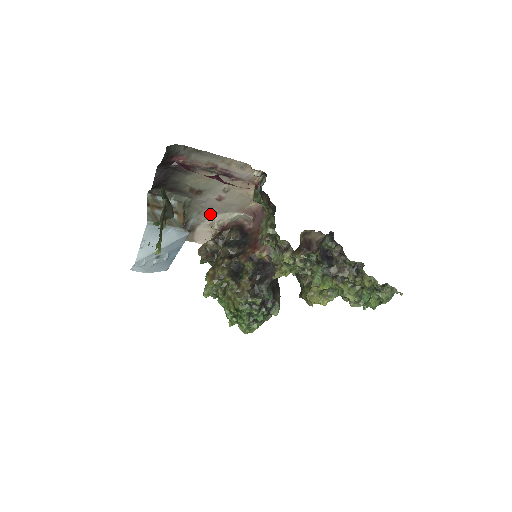
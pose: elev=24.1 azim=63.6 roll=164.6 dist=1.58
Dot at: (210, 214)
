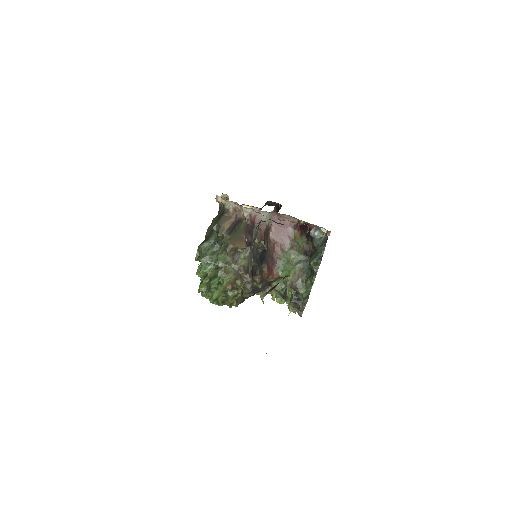
Dot at: (257, 212)
